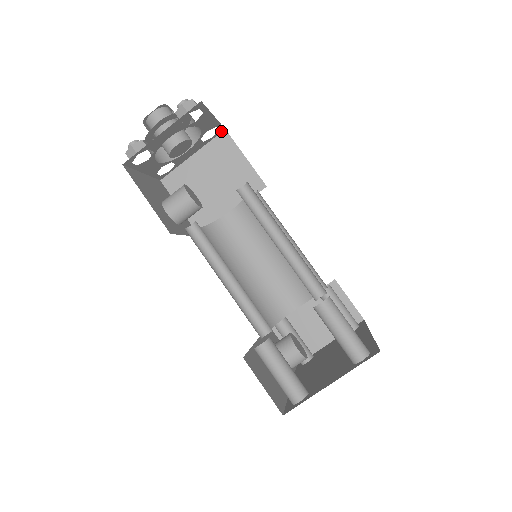
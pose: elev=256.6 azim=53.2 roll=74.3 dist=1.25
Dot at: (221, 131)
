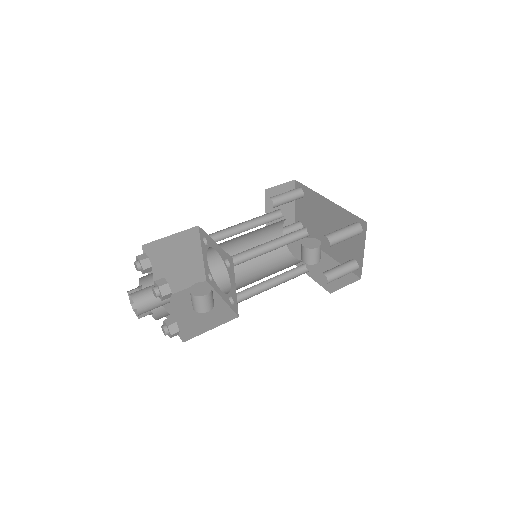
Dot at: (142, 249)
